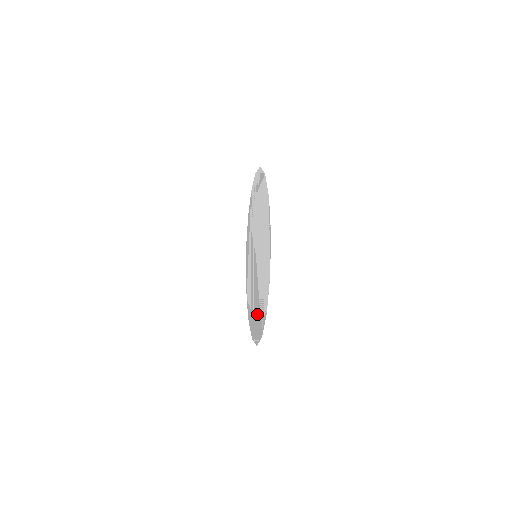
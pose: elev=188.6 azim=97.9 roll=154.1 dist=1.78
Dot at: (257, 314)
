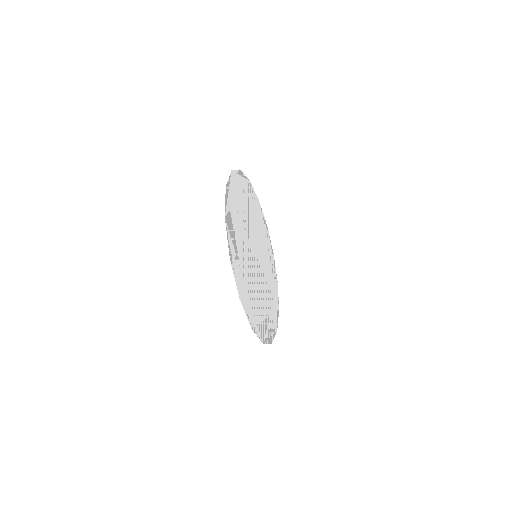
Dot at: (238, 249)
